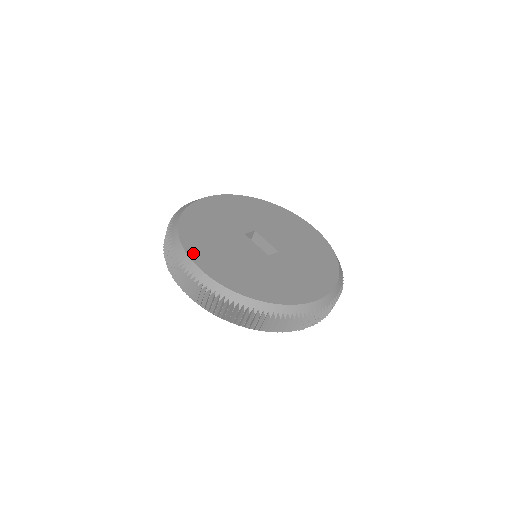
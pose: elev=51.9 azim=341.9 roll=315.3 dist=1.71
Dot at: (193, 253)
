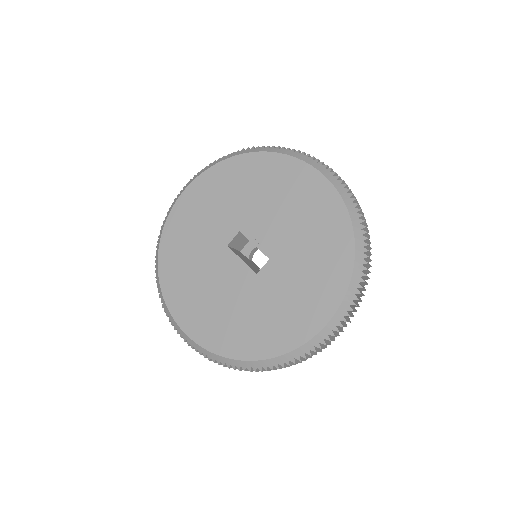
Dot at: (176, 311)
